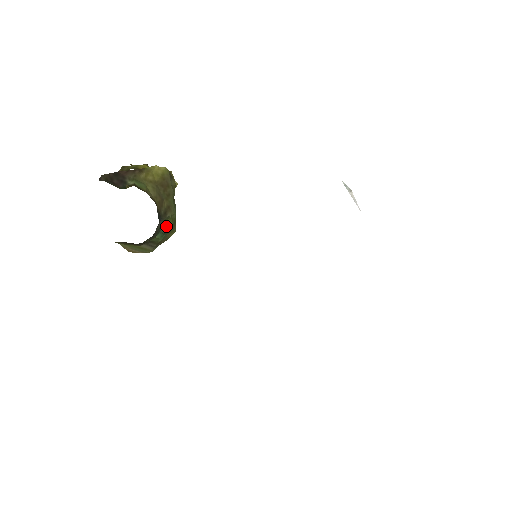
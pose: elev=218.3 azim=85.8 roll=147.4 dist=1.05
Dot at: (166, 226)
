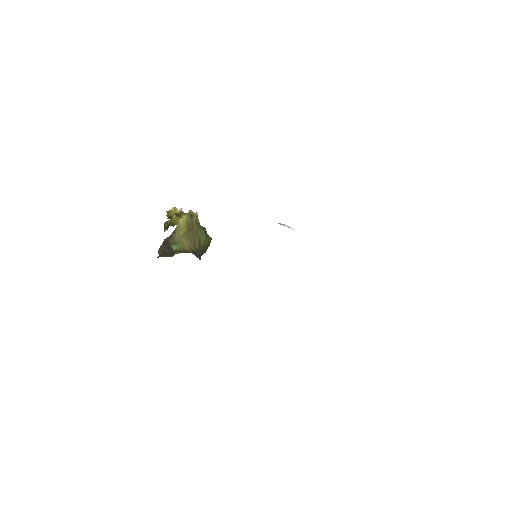
Dot at: (204, 246)
